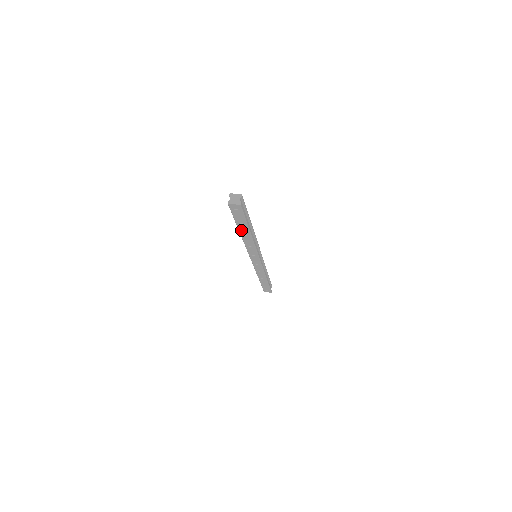
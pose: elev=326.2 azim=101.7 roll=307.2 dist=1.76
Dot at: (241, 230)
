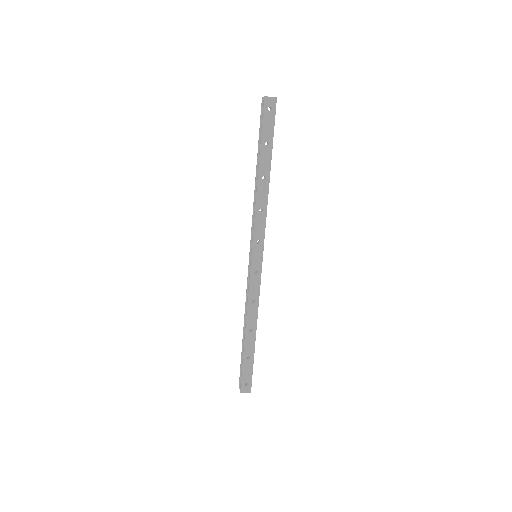
Dot at: (262, 164)
